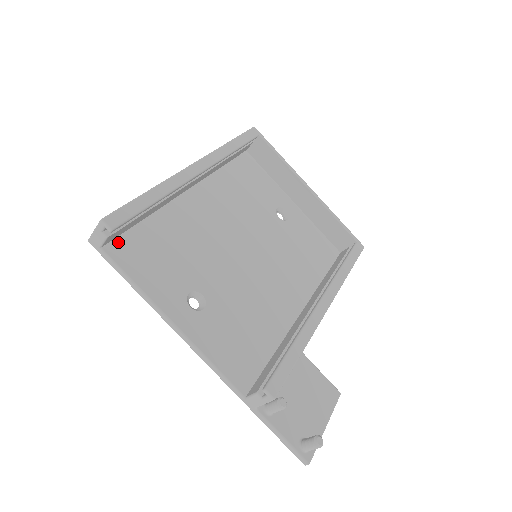
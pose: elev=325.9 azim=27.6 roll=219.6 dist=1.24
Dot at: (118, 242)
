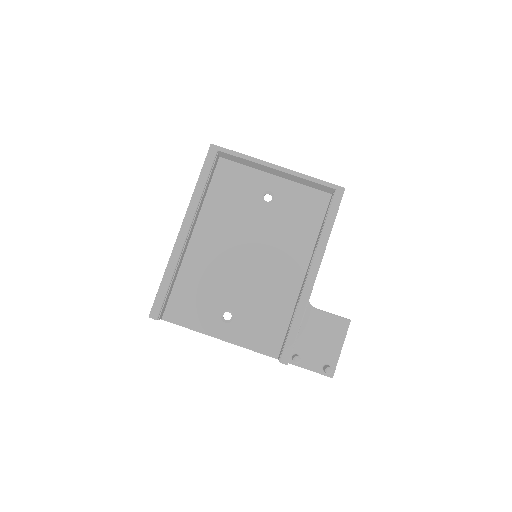
Dot at: (168, 309)
